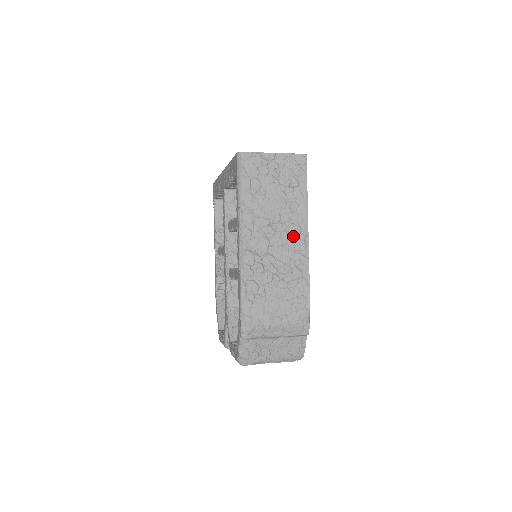
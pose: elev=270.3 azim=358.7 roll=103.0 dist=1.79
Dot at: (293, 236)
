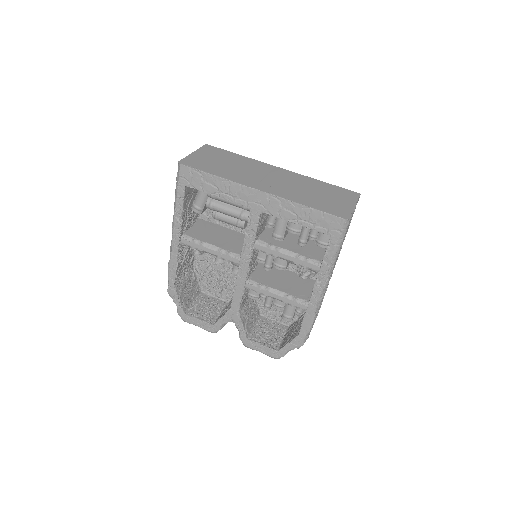
Dot at: occluded
